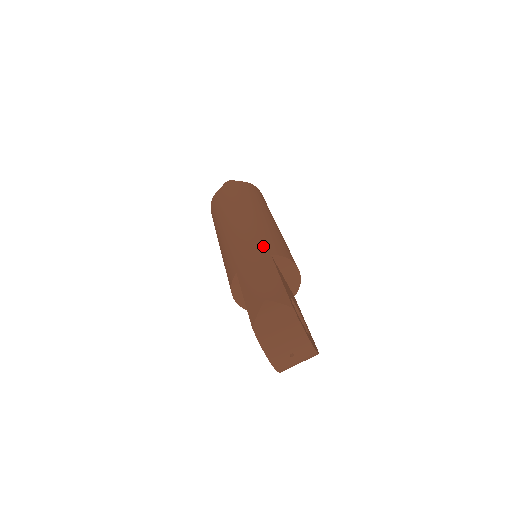
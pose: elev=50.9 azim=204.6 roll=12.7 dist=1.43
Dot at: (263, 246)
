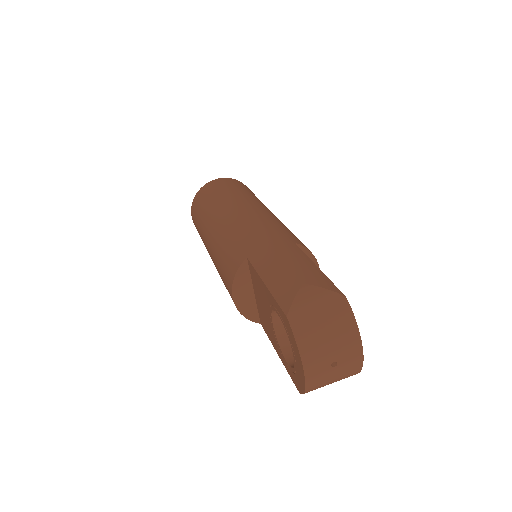
Dot at: (282, 233)
